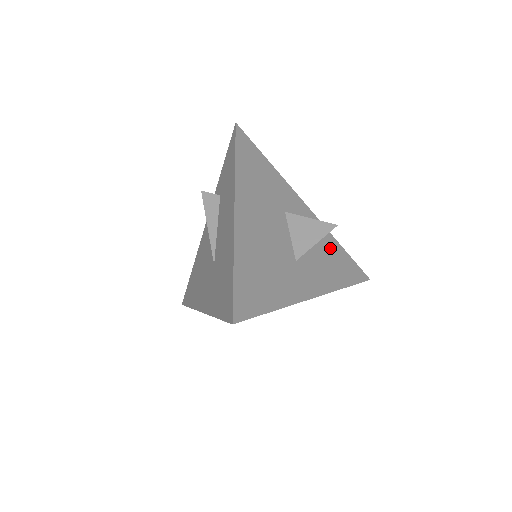
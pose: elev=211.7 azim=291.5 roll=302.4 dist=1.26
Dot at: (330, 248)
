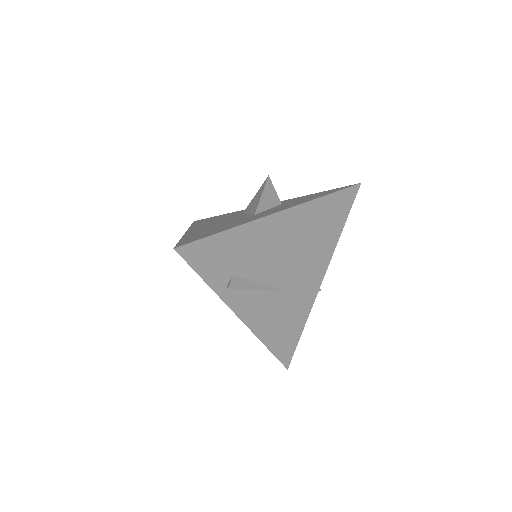
Dot at: occluded
